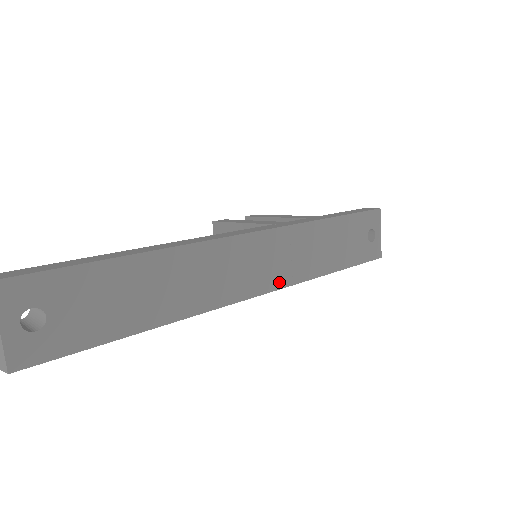
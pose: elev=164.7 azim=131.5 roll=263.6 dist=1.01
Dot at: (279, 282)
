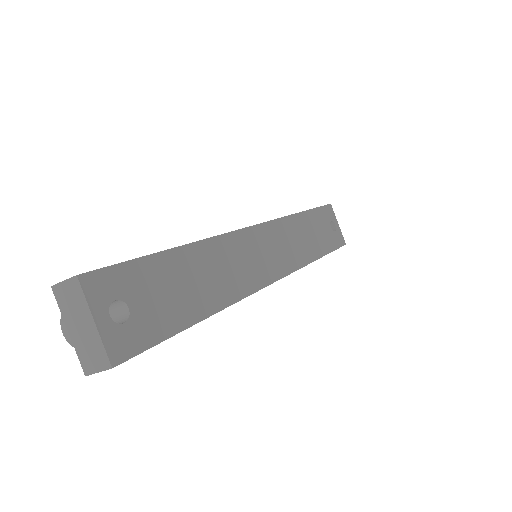
Dot at: (287, 268)
